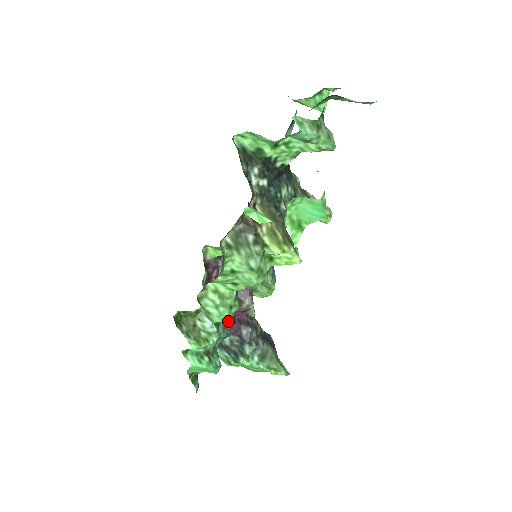
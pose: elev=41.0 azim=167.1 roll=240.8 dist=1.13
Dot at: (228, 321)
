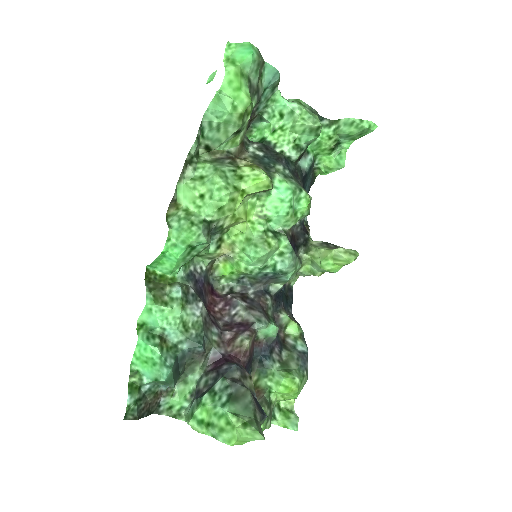
Dot at: (214, 360)
